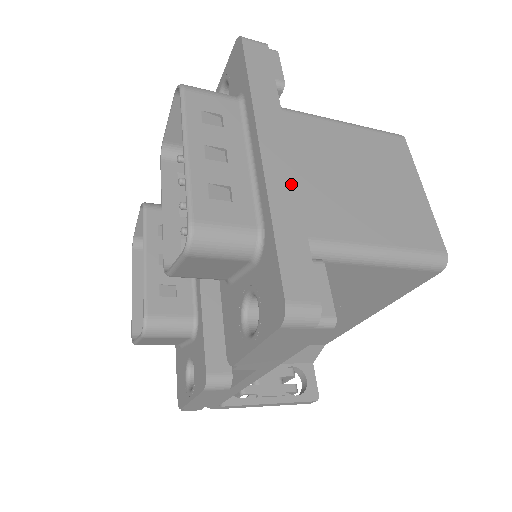
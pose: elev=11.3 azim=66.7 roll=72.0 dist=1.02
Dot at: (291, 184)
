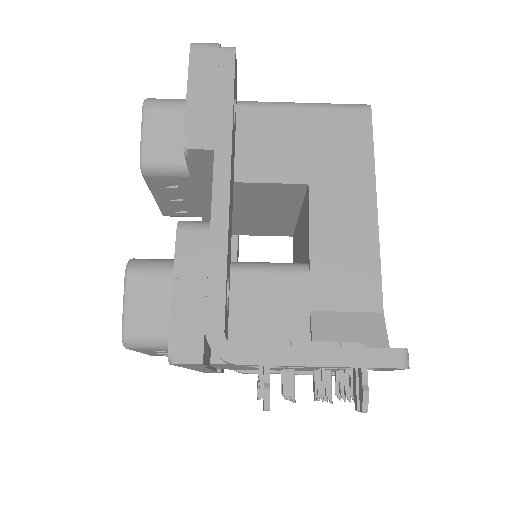
Dot at: occluded
